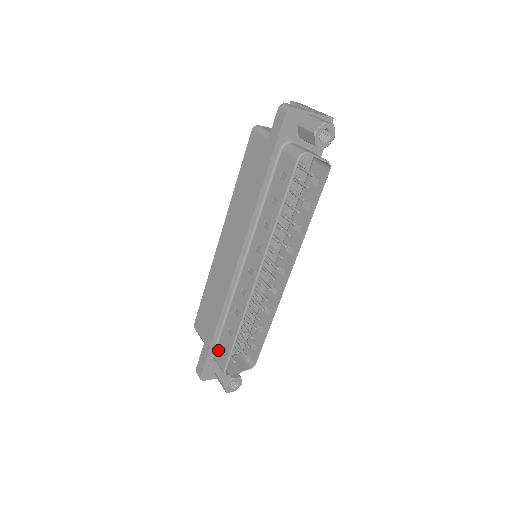
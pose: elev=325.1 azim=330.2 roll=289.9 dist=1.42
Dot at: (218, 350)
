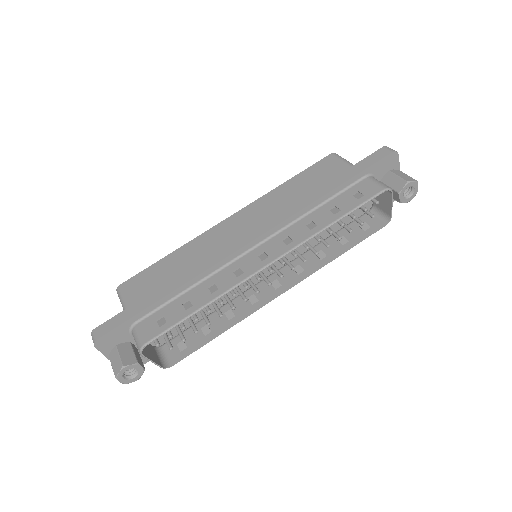
Dot at: (150, 319)
